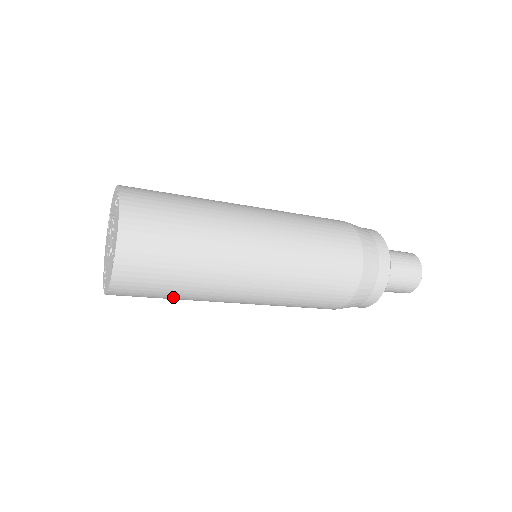
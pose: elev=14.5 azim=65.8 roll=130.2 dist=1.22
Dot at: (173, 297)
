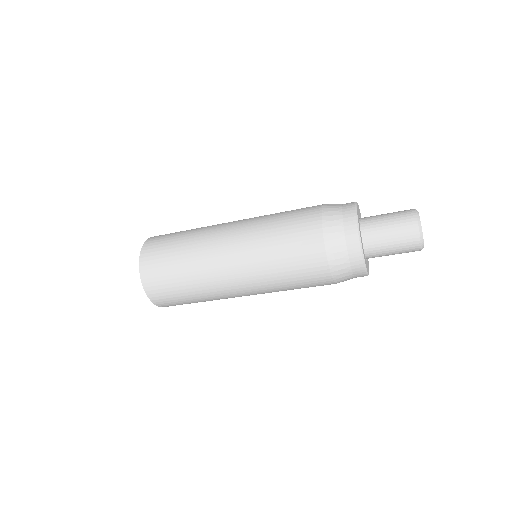
Dot at: occluded
